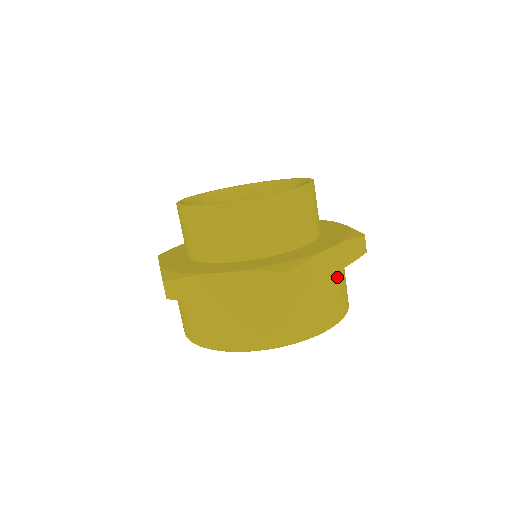
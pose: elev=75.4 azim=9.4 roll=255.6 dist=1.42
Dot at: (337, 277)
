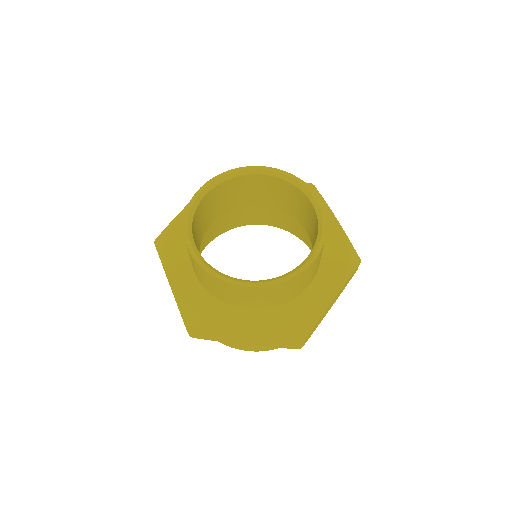
Dot at: occluded
